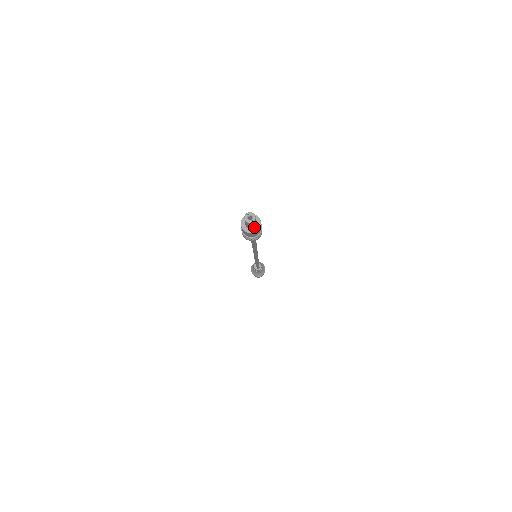
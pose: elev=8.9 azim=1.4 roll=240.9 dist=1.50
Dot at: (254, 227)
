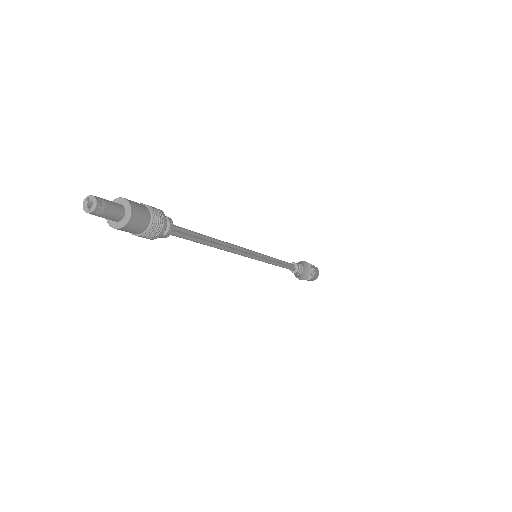
Dot at: (121, 219)
